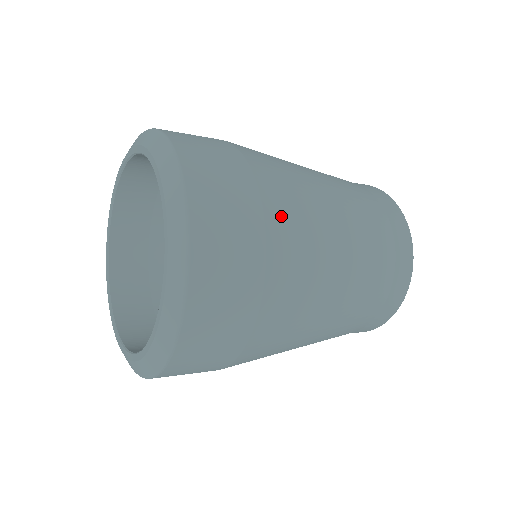
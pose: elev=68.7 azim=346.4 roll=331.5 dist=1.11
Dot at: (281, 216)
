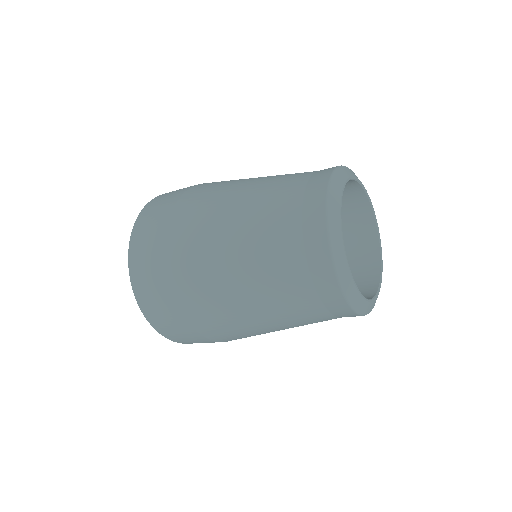
Dot at: (202, 187)
